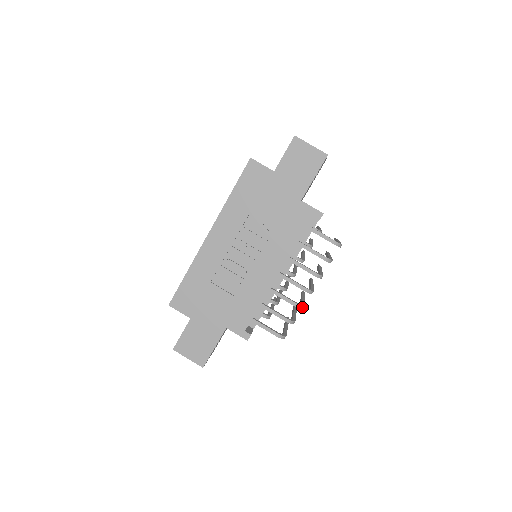
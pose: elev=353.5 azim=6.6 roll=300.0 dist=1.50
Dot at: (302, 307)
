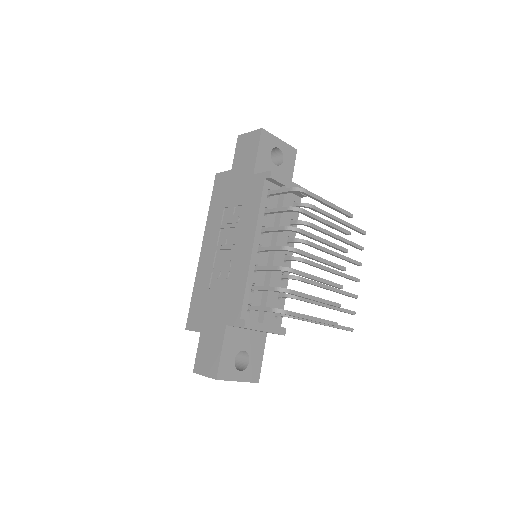
Dot at: (288, 269)
